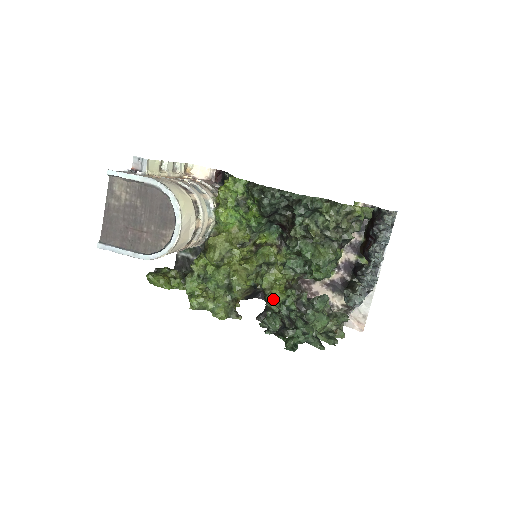
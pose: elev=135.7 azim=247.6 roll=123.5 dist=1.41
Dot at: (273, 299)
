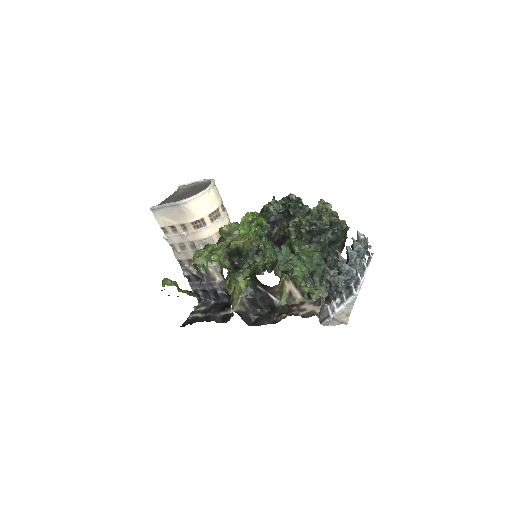
Dot at: (262, 266)
